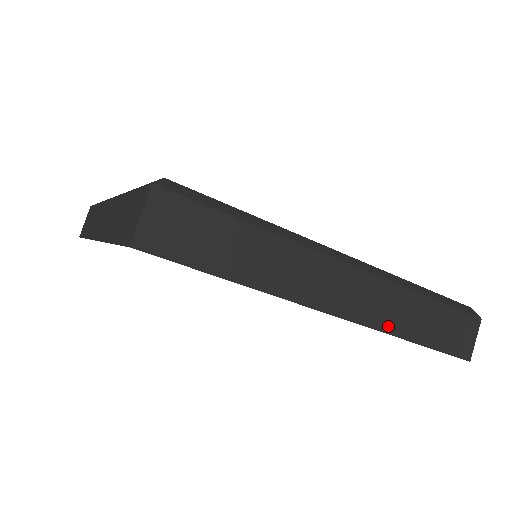
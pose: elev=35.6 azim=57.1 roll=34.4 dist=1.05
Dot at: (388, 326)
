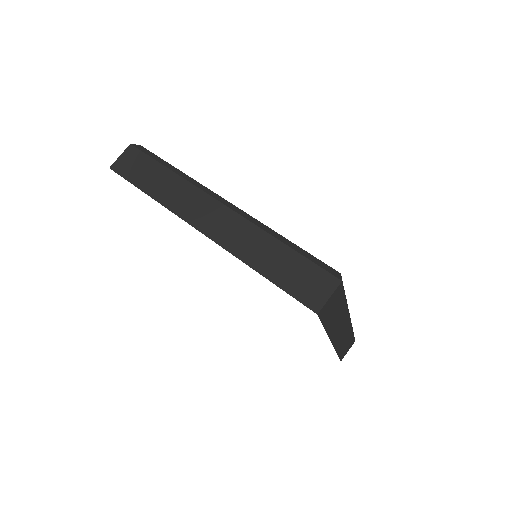
Dot at: (338, 347)
